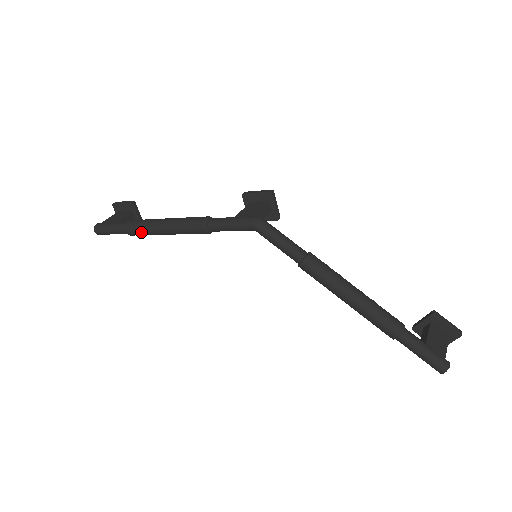
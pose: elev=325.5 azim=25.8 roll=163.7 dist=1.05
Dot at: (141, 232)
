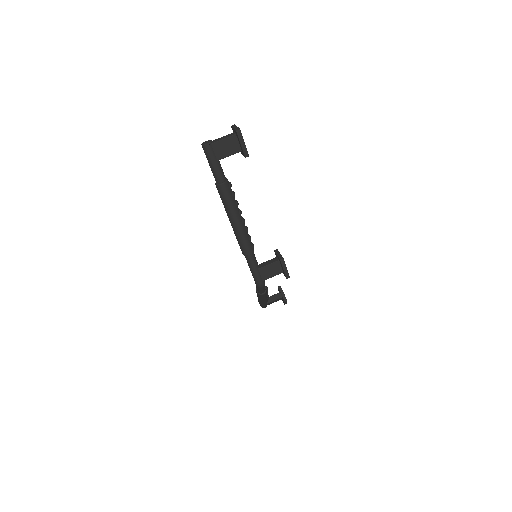
Dot at: (221, 199)
